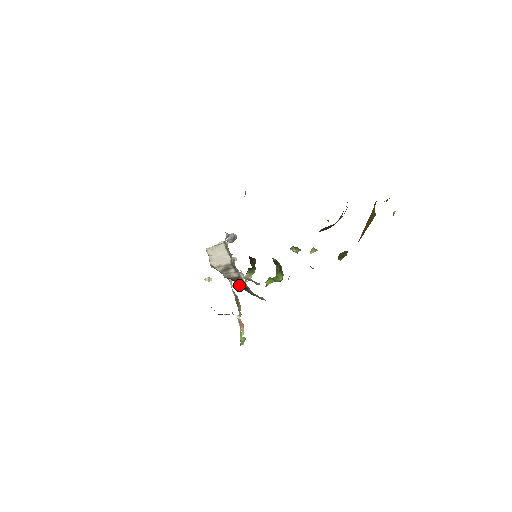
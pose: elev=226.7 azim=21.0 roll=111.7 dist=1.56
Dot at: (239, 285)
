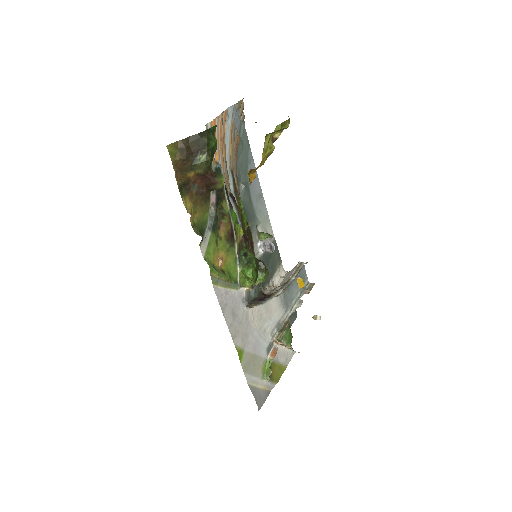
Dot at: (257, 297)
